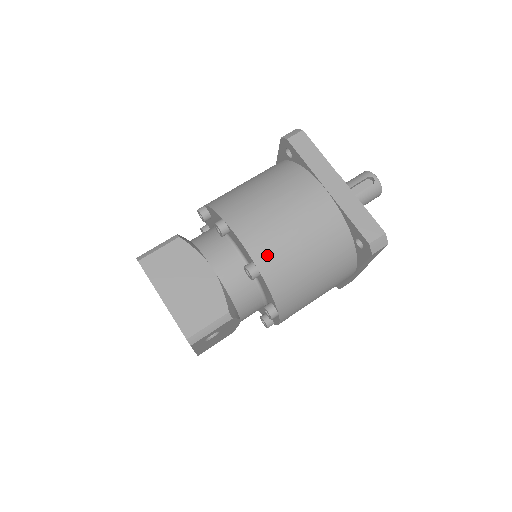
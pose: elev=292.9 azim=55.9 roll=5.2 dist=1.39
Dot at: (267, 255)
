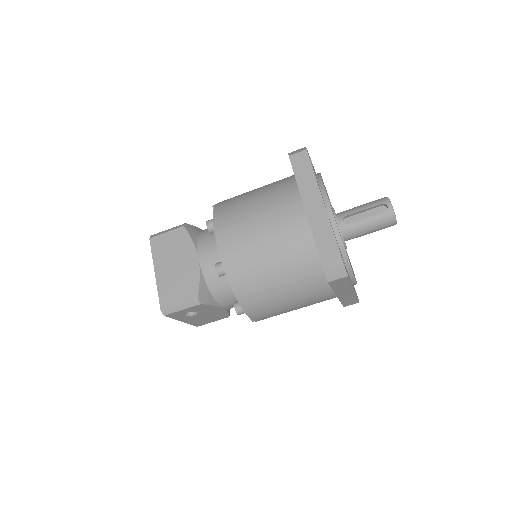
Dot at: (234, 258)
